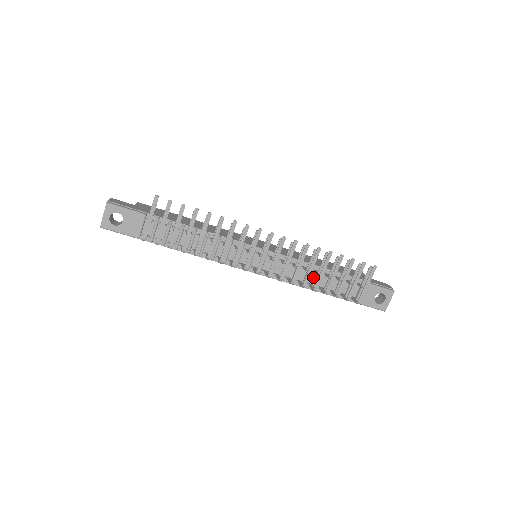
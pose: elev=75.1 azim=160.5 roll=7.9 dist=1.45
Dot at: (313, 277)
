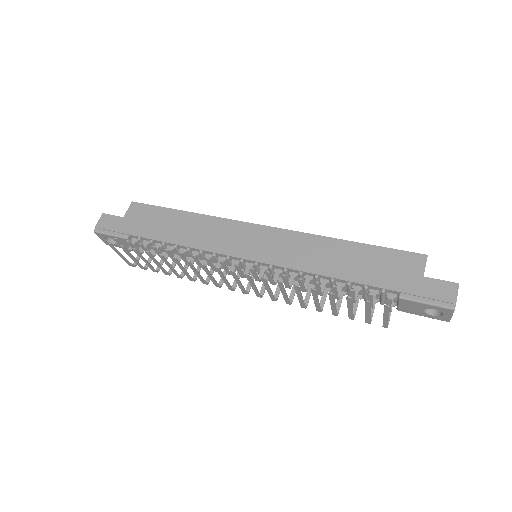
Dot at: occluded
